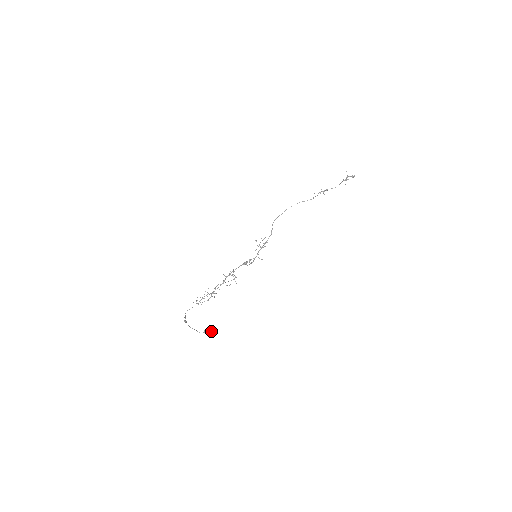
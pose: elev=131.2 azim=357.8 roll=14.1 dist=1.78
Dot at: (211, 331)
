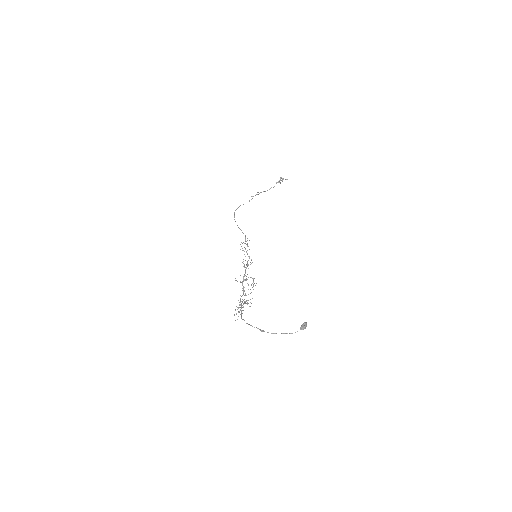
Dot at: occluded
